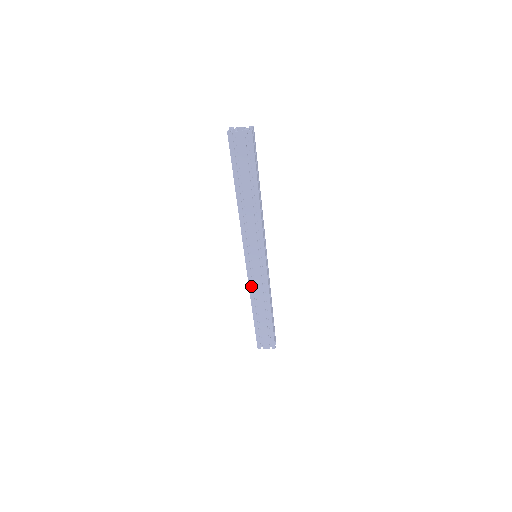
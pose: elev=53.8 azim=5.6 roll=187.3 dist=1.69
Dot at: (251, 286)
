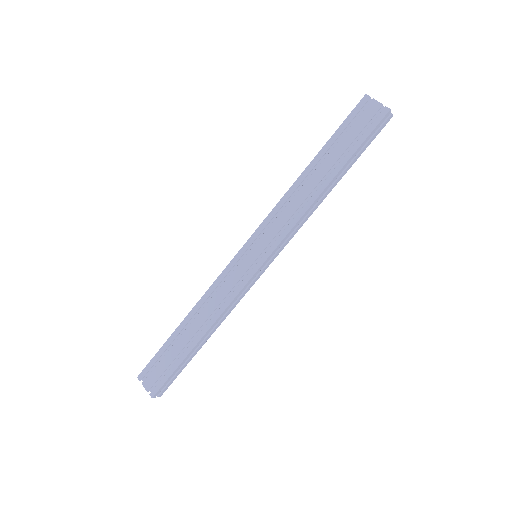
Dot at: (215, 285)
